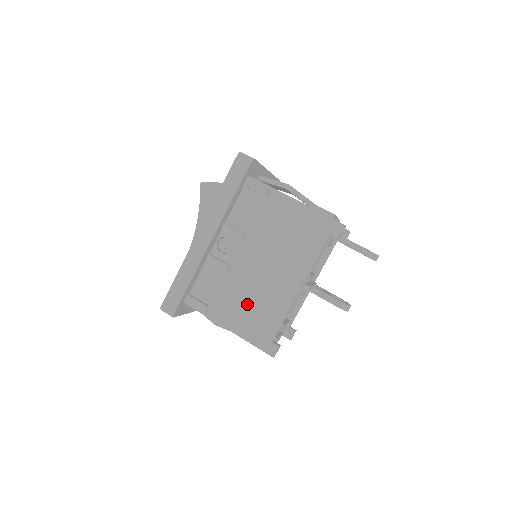
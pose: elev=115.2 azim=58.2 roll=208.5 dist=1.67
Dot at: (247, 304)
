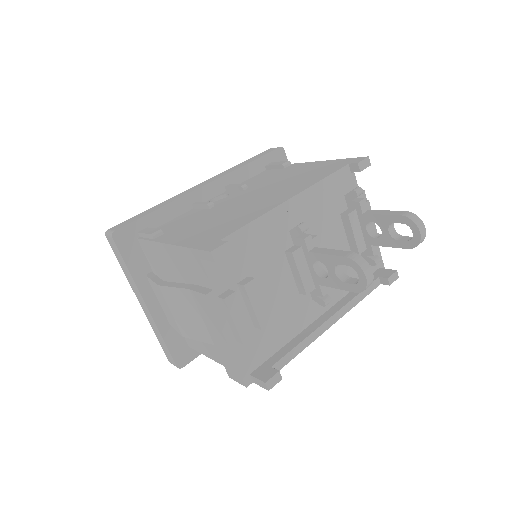
Dot at: (211, 222)
